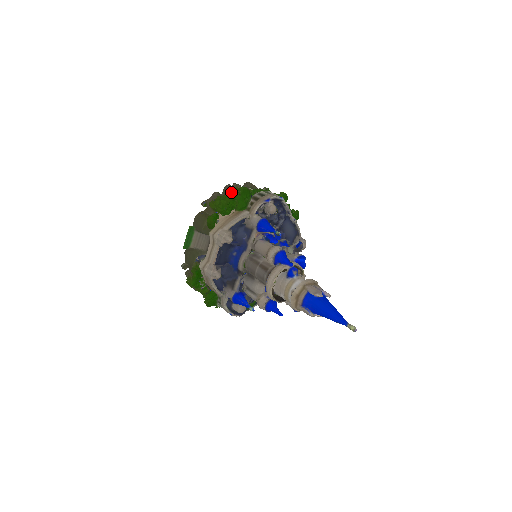
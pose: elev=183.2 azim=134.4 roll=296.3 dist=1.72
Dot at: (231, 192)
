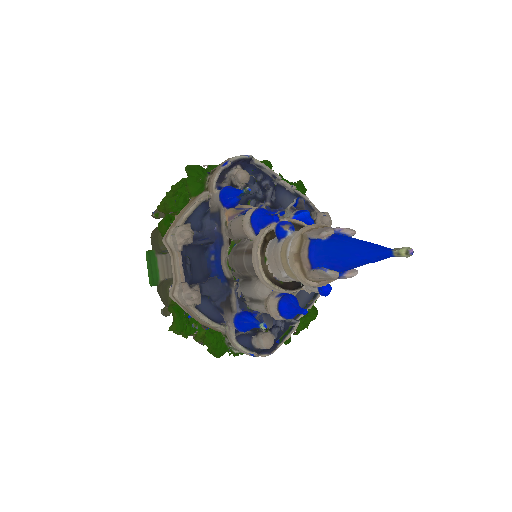
Dot at: occluded
